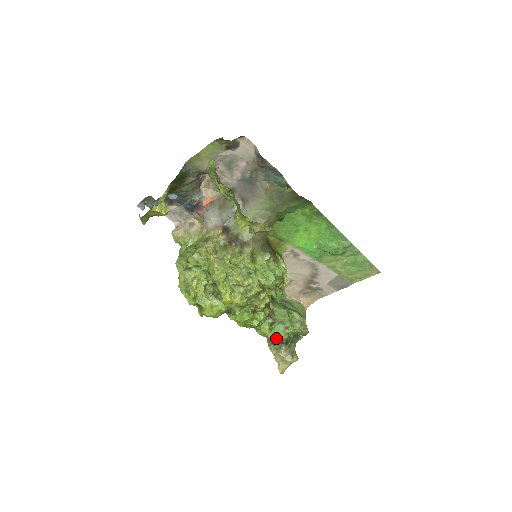
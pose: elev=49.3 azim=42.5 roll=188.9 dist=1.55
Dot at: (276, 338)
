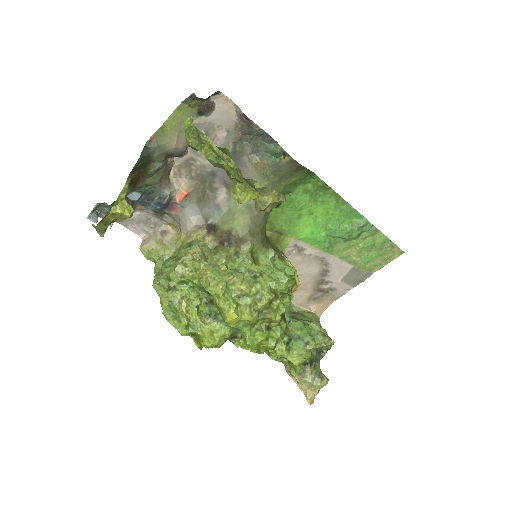
Dot at: (297, 359)
